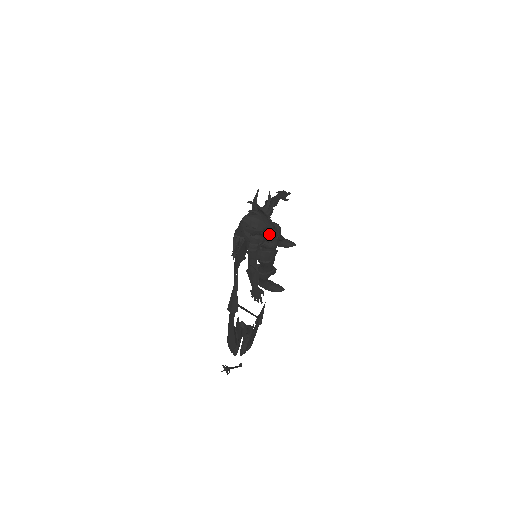
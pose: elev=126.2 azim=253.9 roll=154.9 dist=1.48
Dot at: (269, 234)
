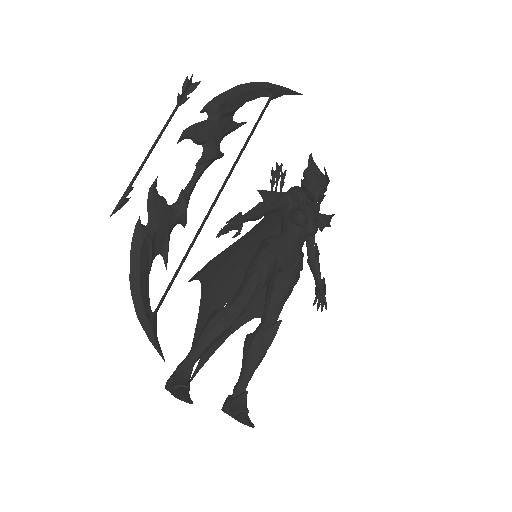
Dot at: (316, 189)
